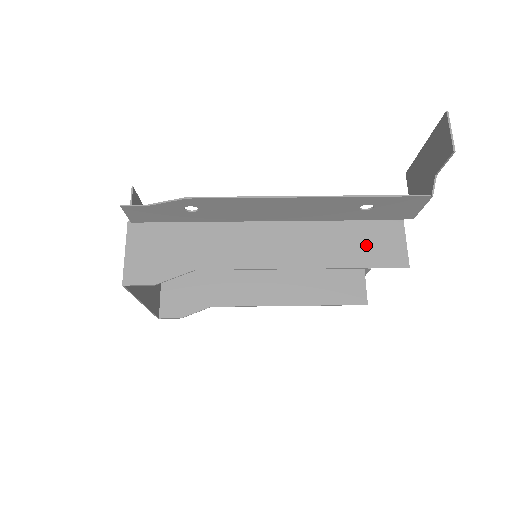
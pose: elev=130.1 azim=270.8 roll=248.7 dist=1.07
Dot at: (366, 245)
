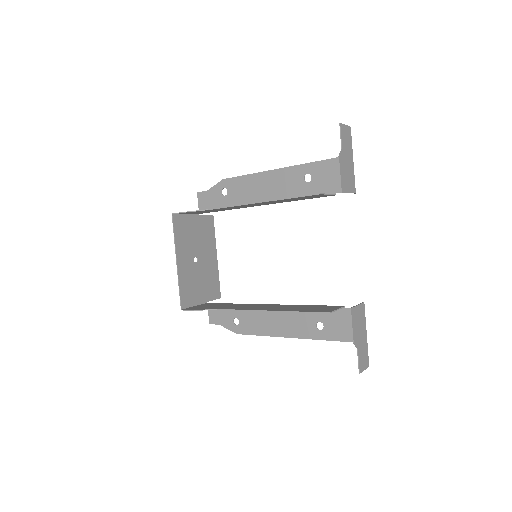
Dot at: occluded
